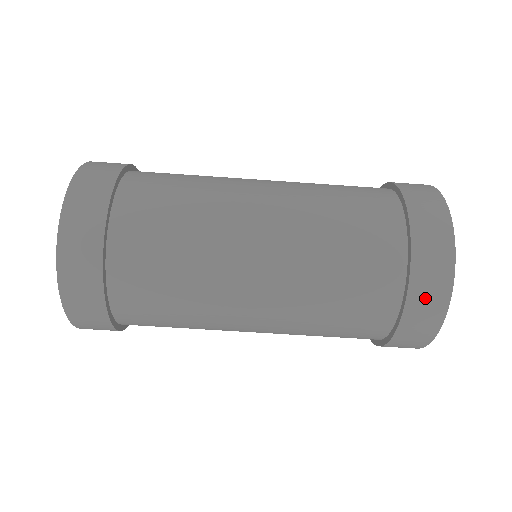
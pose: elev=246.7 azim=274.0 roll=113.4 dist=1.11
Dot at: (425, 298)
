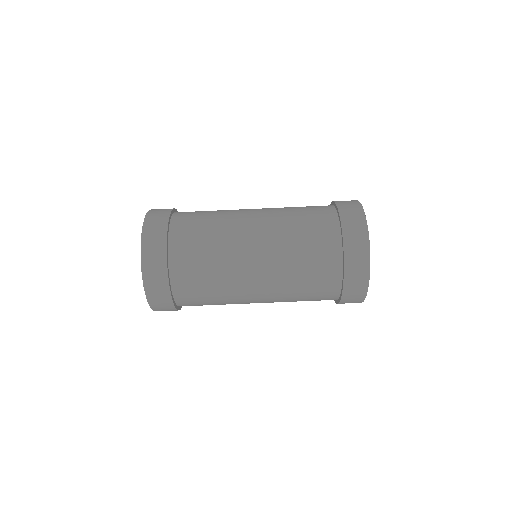
Dot at: (353, 233)
